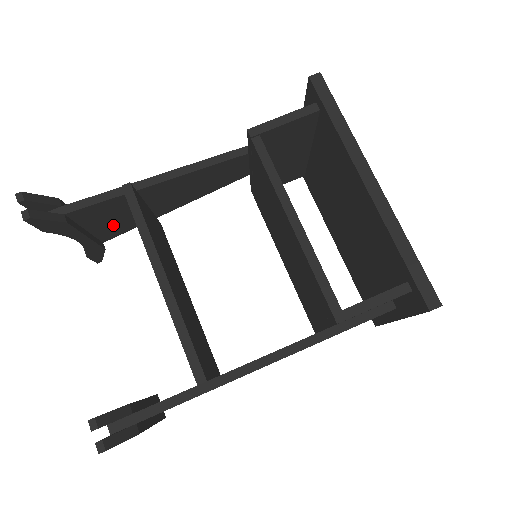
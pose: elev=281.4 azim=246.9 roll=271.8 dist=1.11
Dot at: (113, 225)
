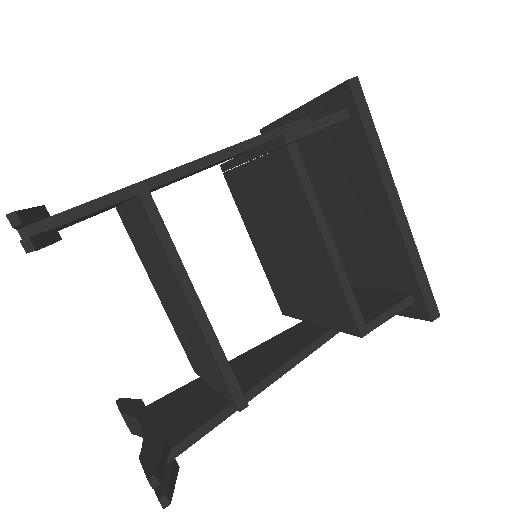
Dot at: occluded
